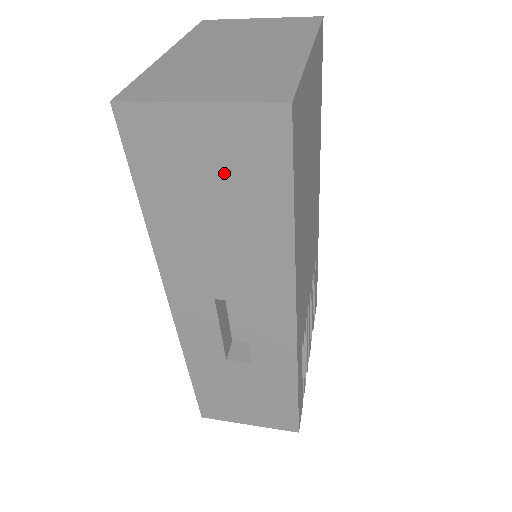
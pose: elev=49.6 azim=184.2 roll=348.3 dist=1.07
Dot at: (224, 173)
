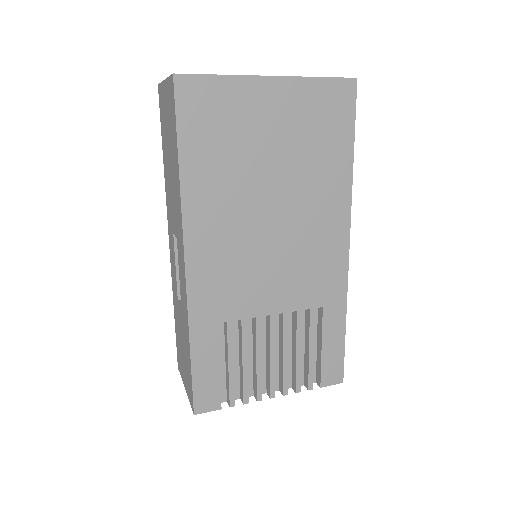
Dot at: (169, 126)
